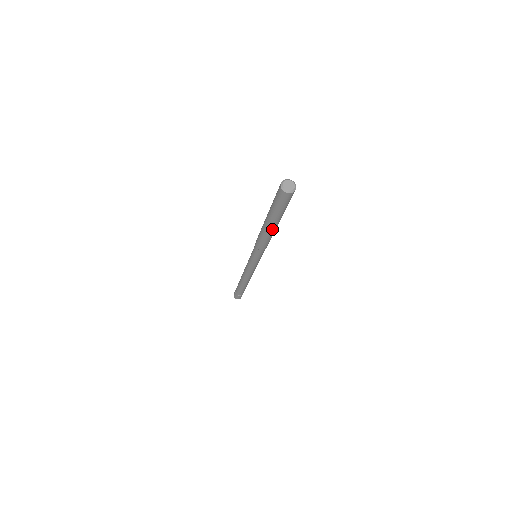
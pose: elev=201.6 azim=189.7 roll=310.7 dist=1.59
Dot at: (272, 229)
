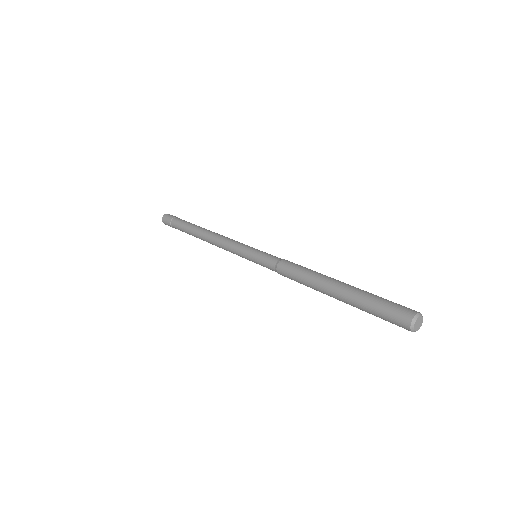
Dot at: (326, 294)
